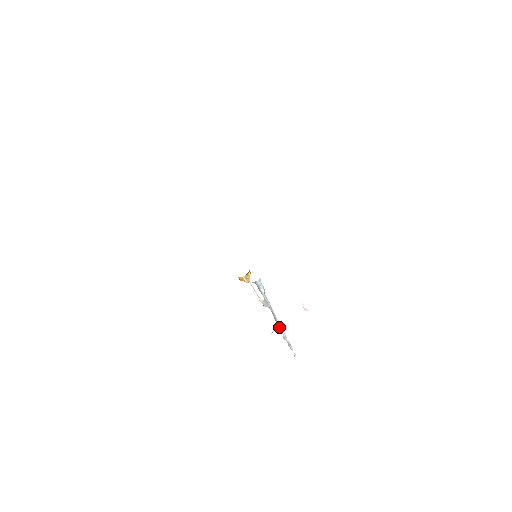
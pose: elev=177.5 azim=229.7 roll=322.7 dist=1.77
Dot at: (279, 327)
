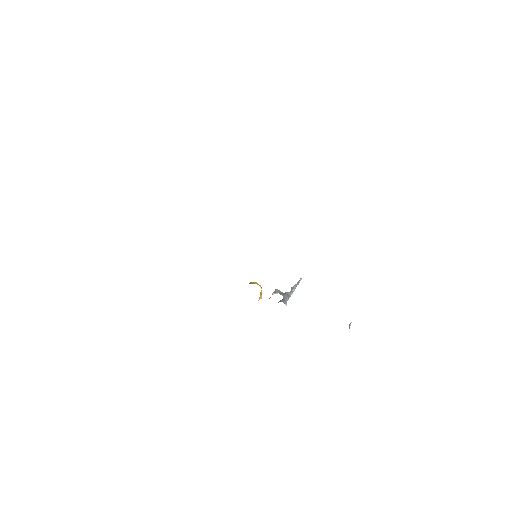
Dot at: occluded
